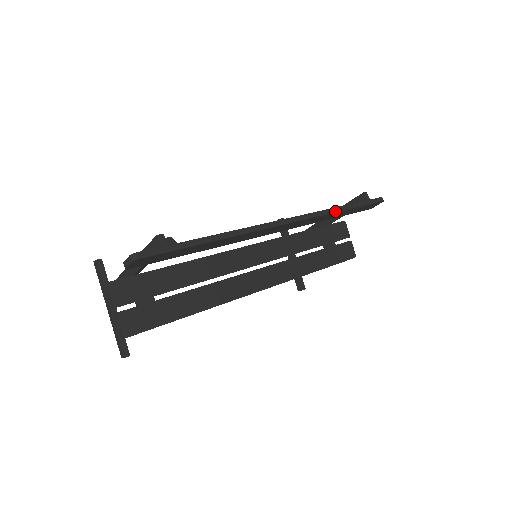
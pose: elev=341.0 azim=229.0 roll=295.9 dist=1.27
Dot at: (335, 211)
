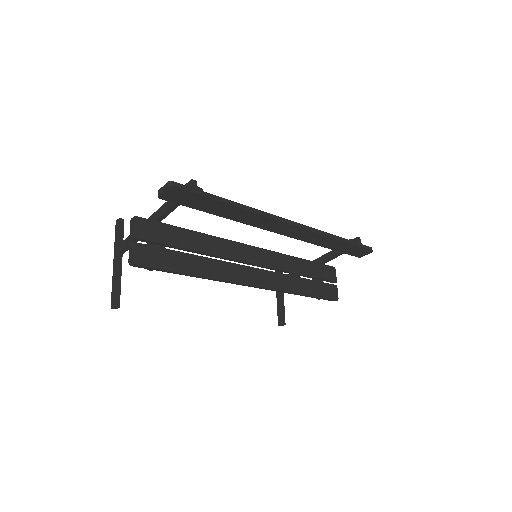
Dot at: (332, 237)
